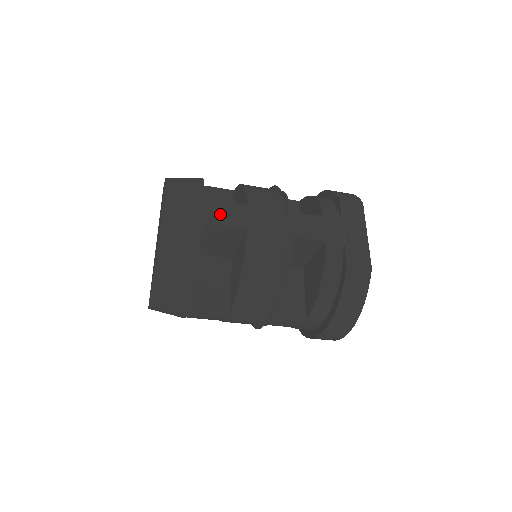
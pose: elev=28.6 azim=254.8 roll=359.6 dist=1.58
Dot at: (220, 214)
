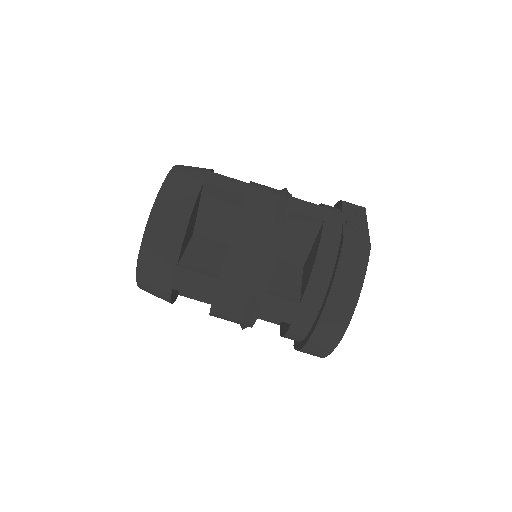
Dot at: (222, 181)
